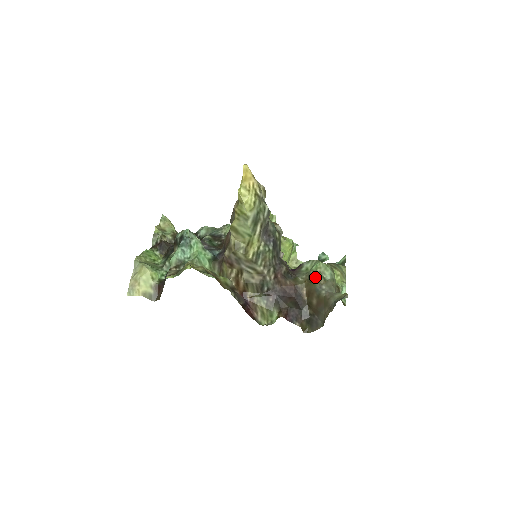
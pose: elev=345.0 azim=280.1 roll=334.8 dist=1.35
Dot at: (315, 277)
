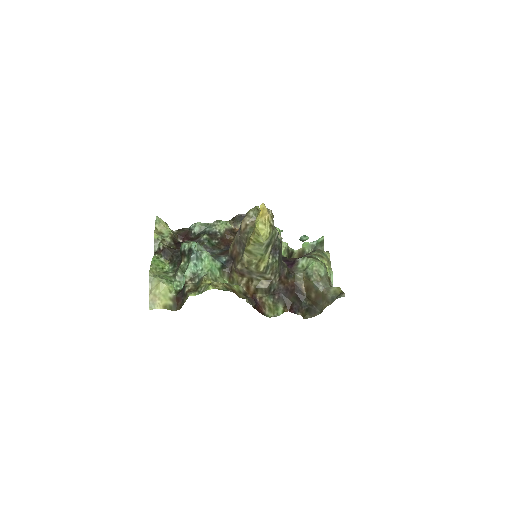
Dot at: (312, 275)
